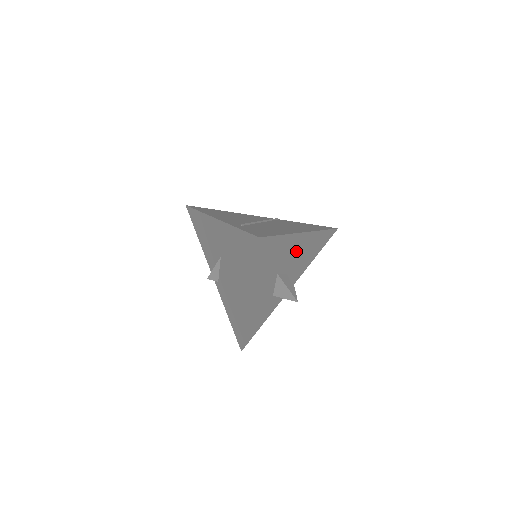
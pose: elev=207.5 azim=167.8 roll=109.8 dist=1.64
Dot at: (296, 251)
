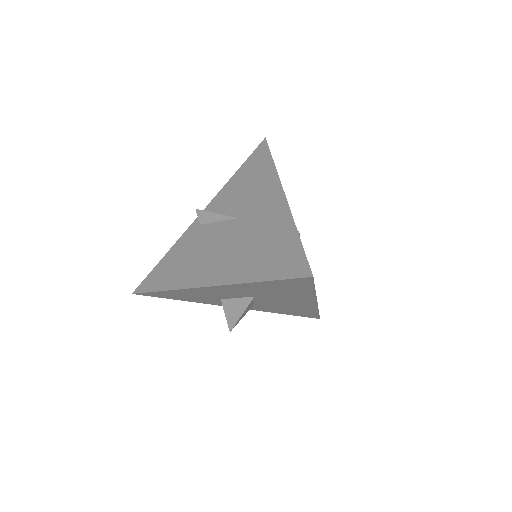
Dot at: (289, 302)
